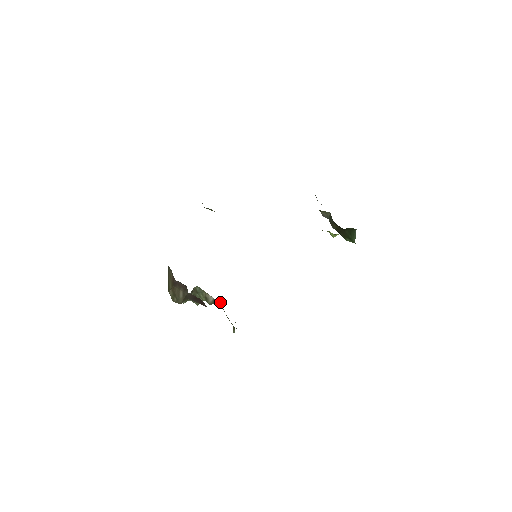
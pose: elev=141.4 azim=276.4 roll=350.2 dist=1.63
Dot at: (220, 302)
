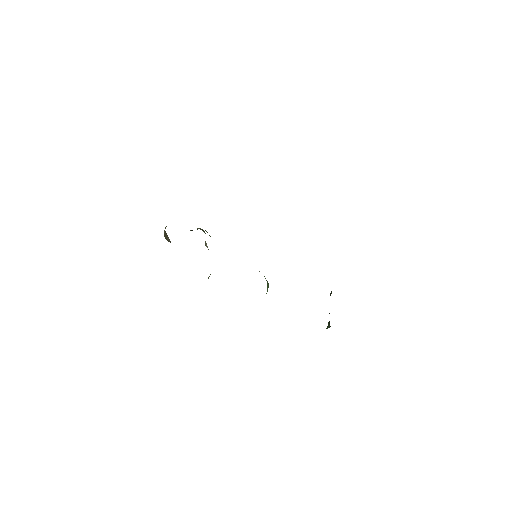
Dot at: occluded
